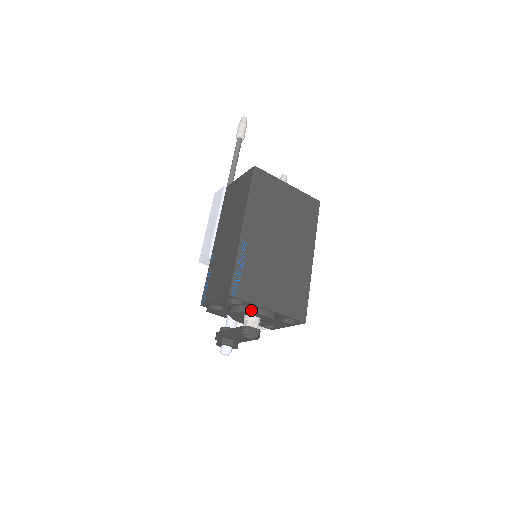
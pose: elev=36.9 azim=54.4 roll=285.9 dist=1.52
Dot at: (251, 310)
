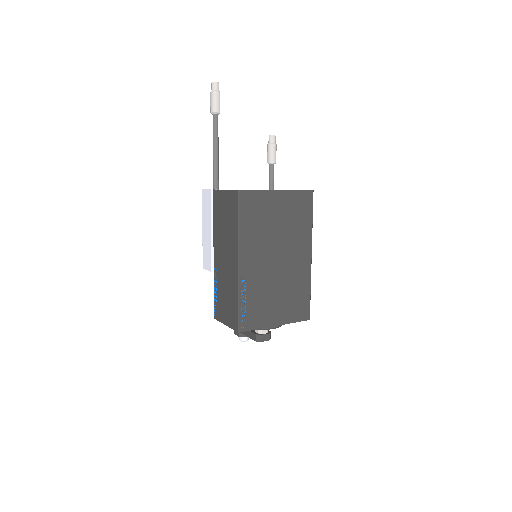
Dot at: (260, 329)
